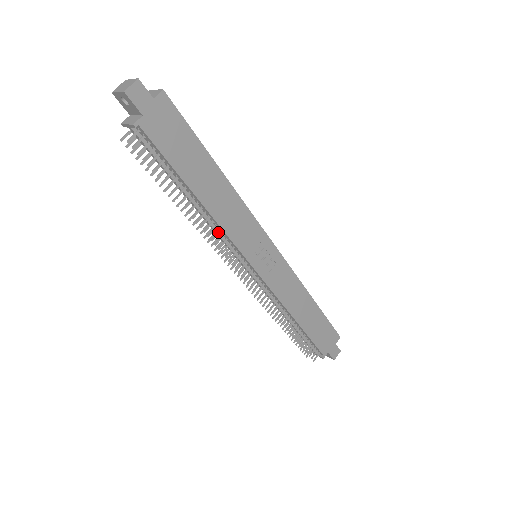
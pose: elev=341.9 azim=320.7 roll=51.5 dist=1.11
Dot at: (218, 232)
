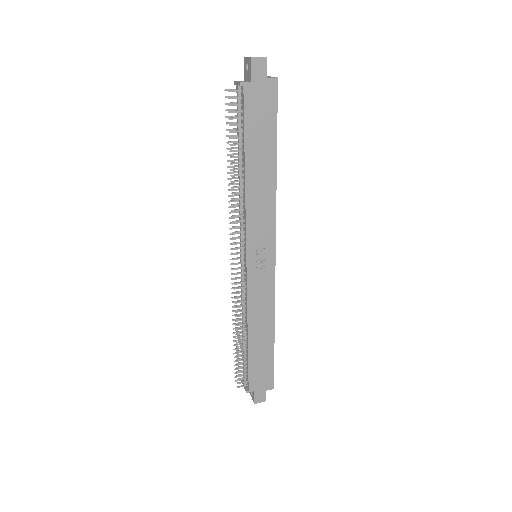
Dot at: (241, 209)
